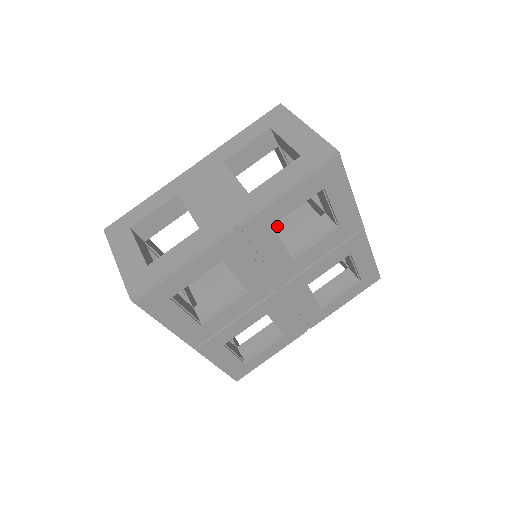
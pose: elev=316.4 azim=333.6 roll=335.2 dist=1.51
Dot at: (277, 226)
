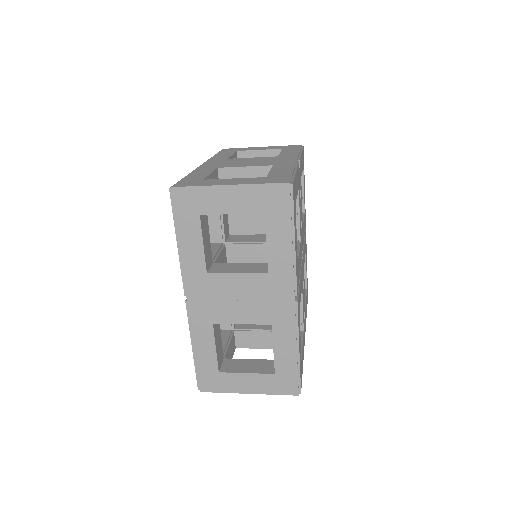
Dot at: occluded
